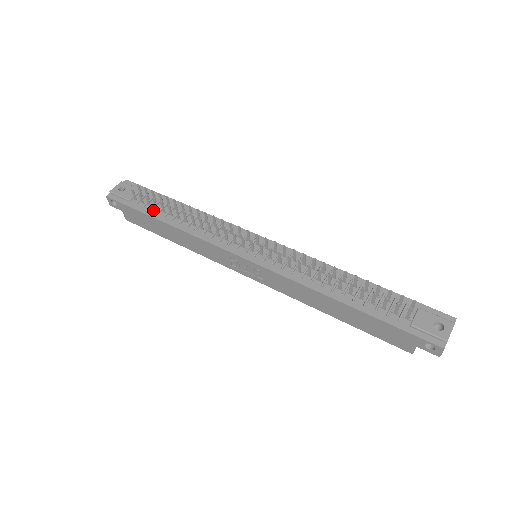
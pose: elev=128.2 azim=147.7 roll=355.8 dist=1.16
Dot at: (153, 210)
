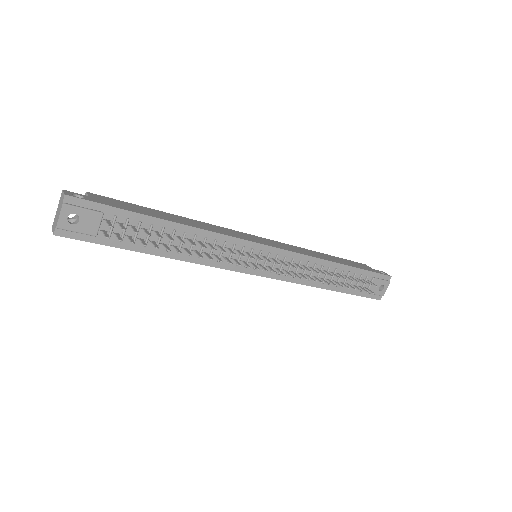
Dot at: (137, 242)
